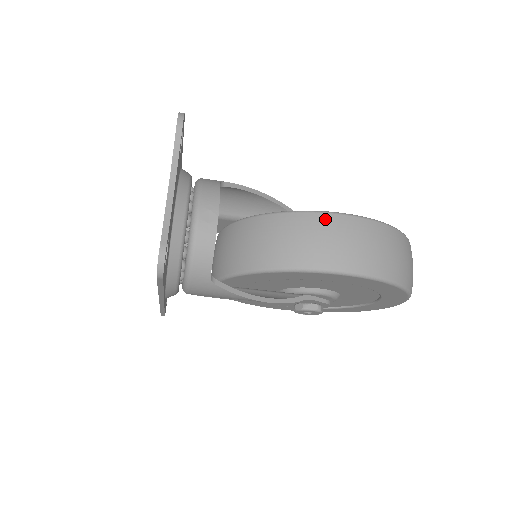
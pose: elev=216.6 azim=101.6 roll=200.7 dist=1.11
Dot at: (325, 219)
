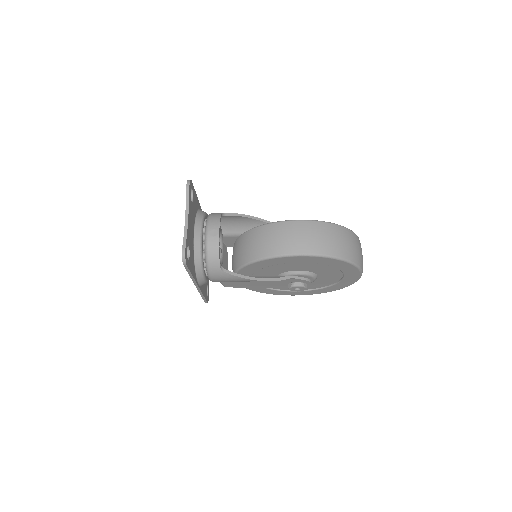
Dot at: (286, 225)
